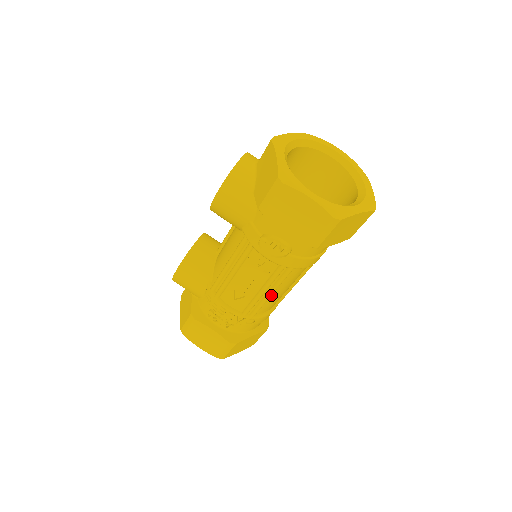
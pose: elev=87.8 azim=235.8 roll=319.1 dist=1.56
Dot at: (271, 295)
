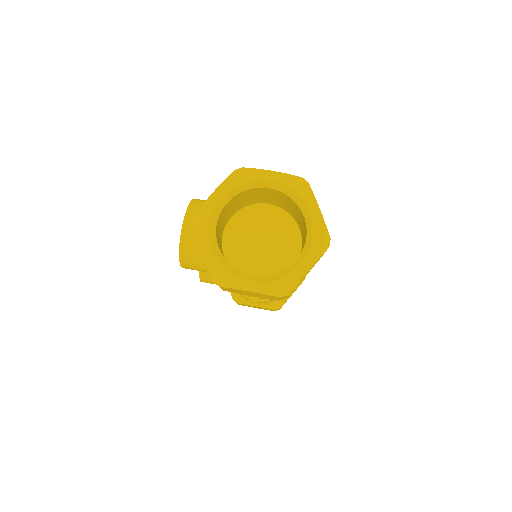
Dot at: occluded
